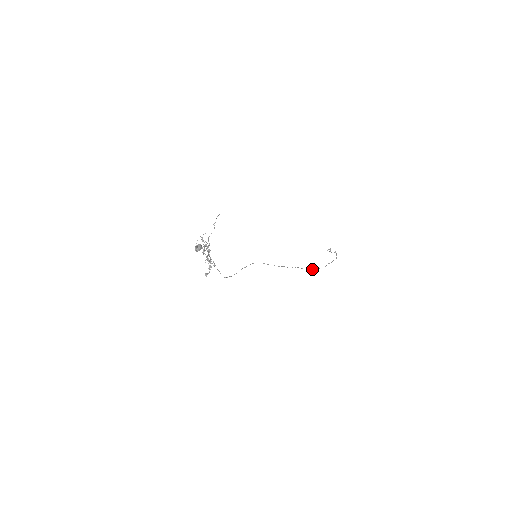
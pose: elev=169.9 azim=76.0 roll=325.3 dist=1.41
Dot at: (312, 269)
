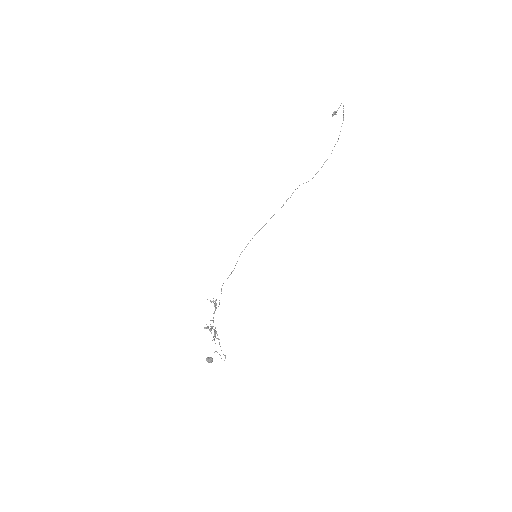
Dot at: occluded
